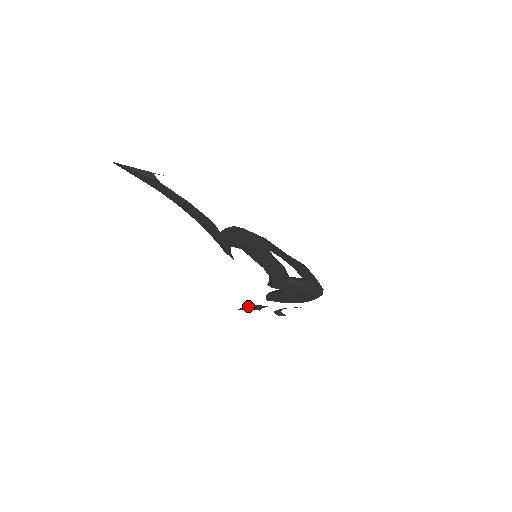
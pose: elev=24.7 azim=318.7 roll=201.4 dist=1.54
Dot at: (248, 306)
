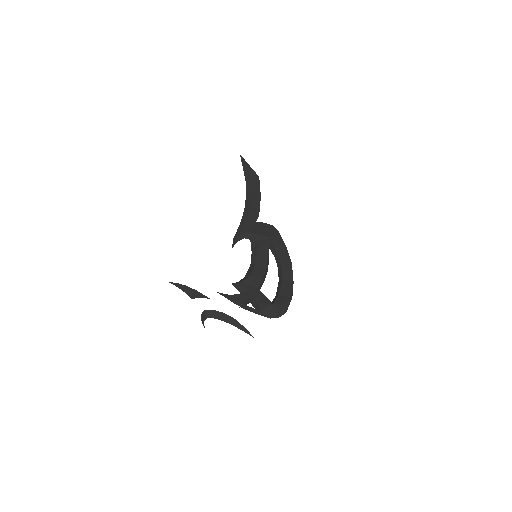
Dot at: (187, 287)
